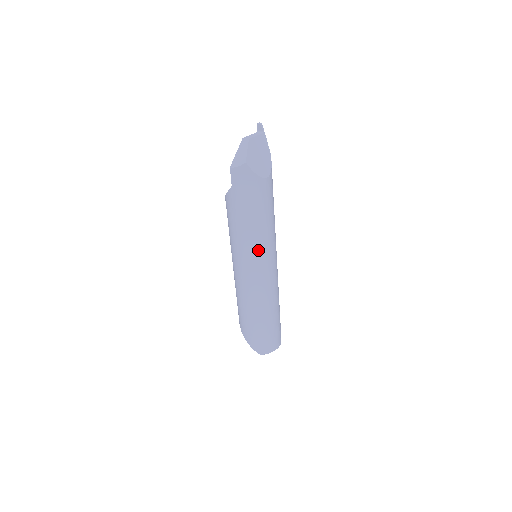
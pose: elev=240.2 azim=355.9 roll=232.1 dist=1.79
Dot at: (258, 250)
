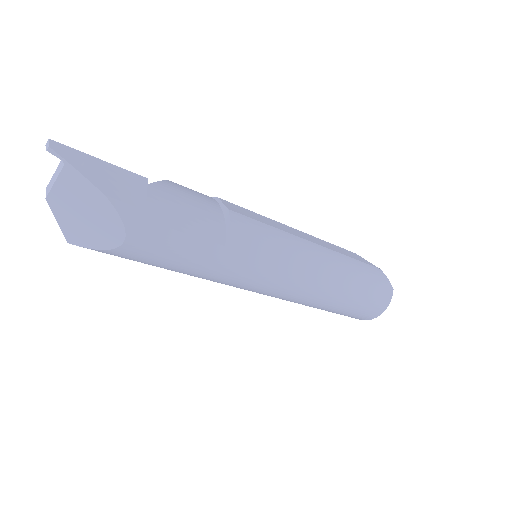
Dot at: (223, 283)
